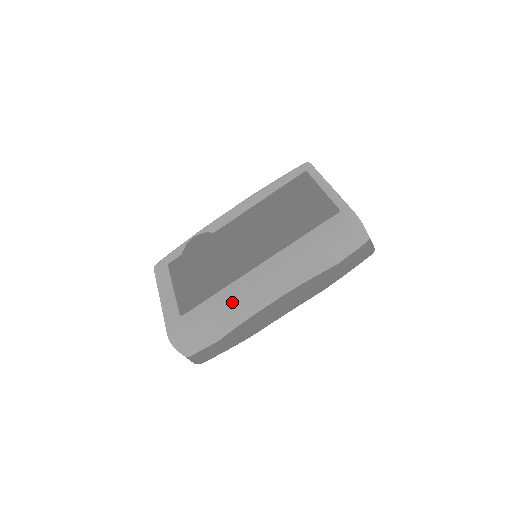
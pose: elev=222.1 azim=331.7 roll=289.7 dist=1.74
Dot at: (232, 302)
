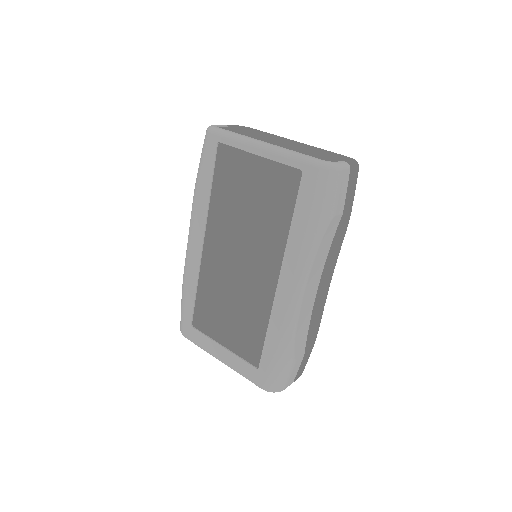
Dot at: (290, 329)
